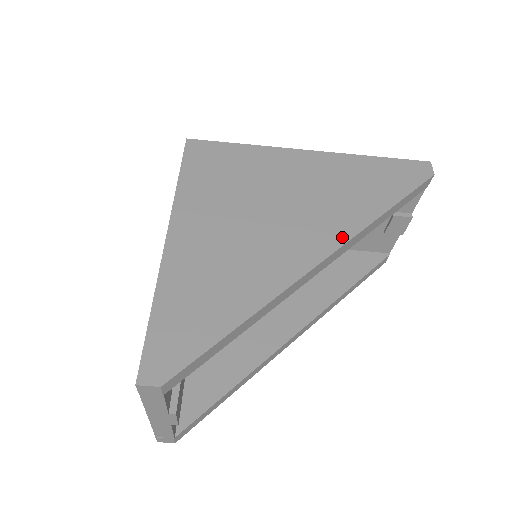
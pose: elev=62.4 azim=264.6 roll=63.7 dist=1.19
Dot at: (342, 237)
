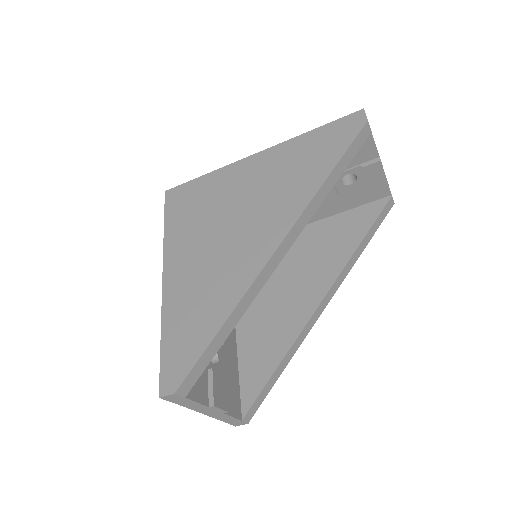
Dot at: (289, 222)
